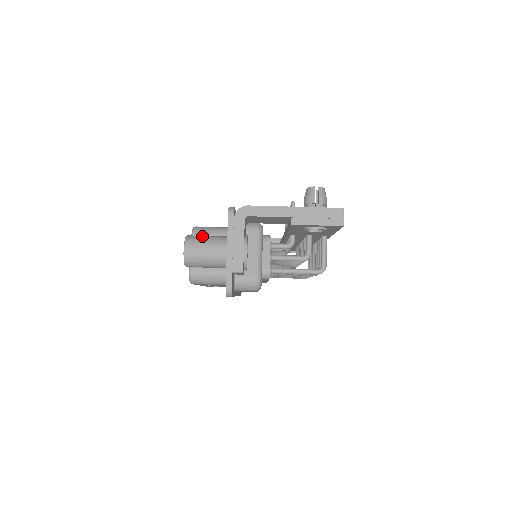
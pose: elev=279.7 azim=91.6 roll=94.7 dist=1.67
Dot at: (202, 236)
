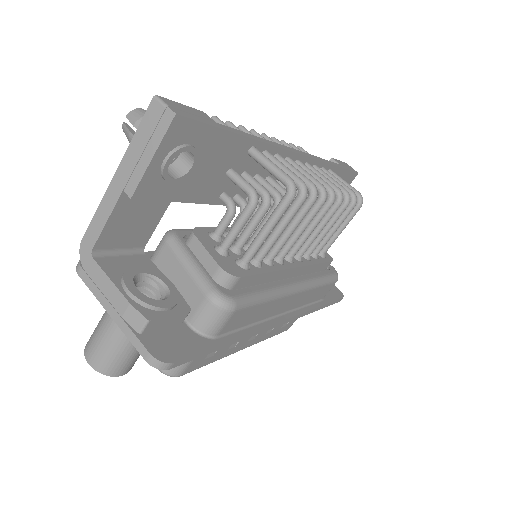
Dot at: occluded
